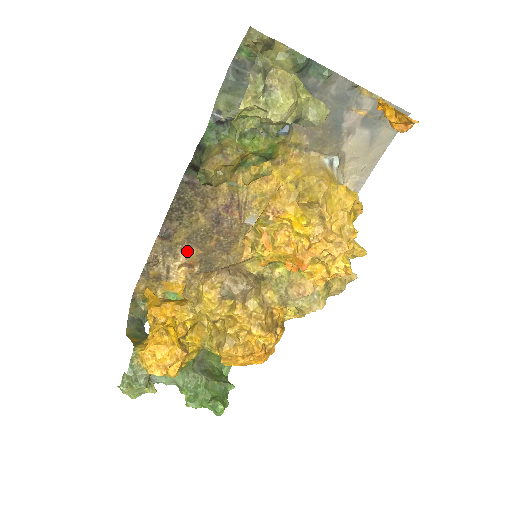
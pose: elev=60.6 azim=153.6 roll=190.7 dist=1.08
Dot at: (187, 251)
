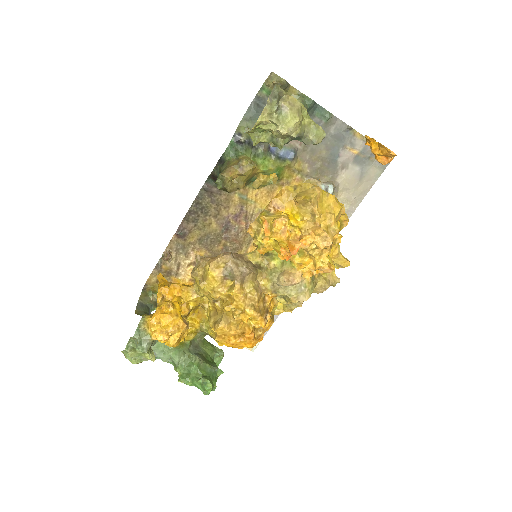
Dot at: (197, 251)
